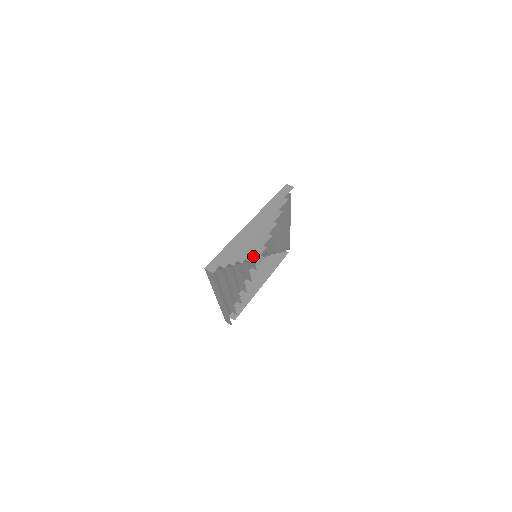
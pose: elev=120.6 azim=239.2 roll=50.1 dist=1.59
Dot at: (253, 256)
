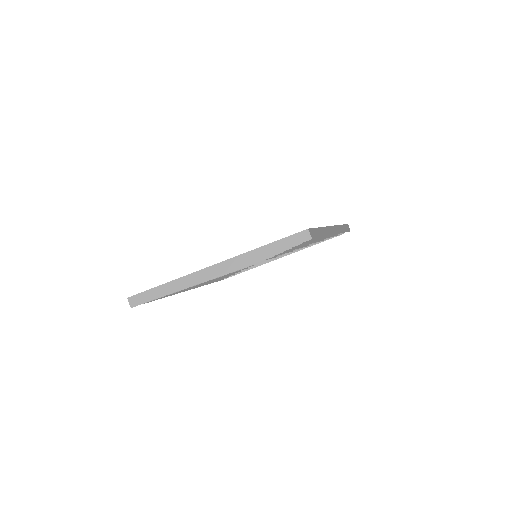
Dot at: (231, 272)
